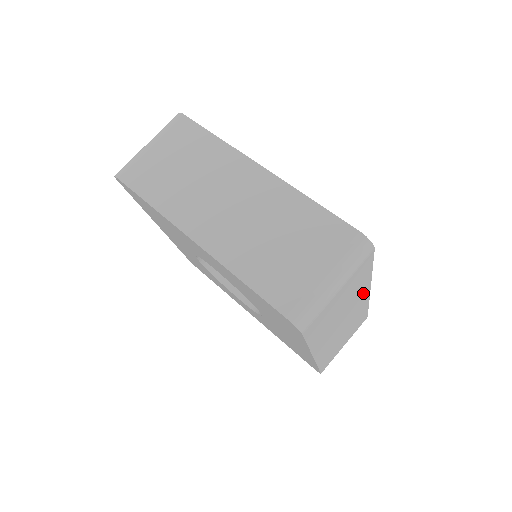
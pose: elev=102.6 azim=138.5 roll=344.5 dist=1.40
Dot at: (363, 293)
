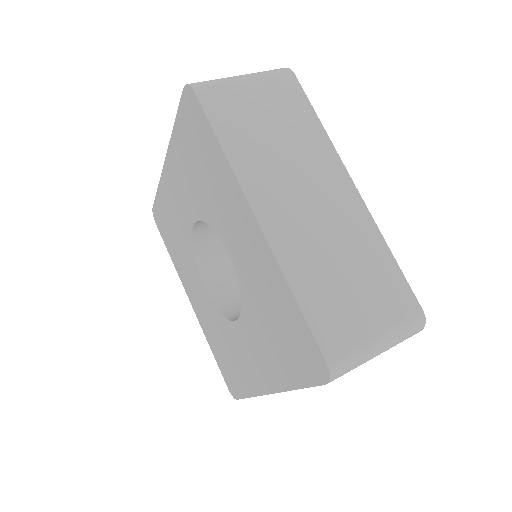
Dot at: (332, 168)
